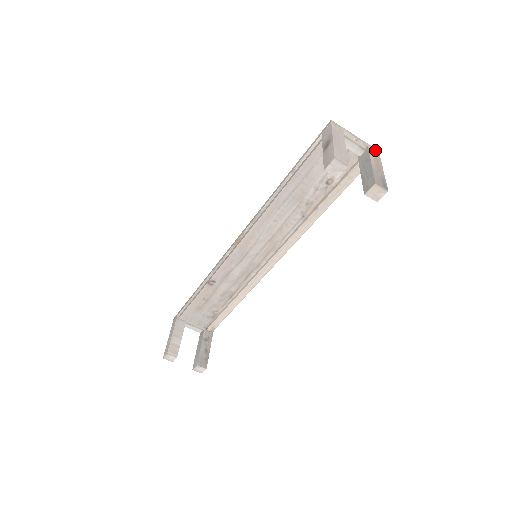
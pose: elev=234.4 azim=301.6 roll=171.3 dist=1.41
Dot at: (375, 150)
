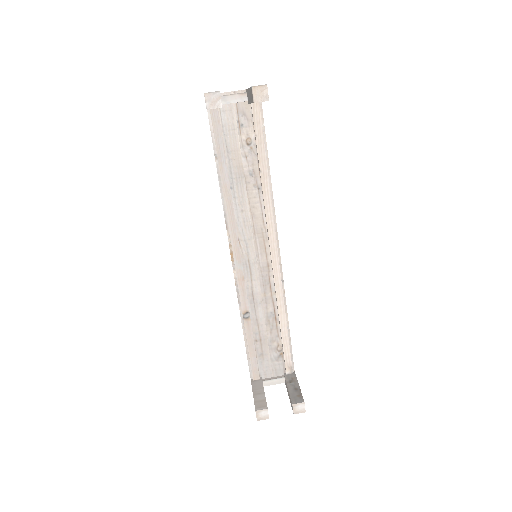
Dot at: occluded
